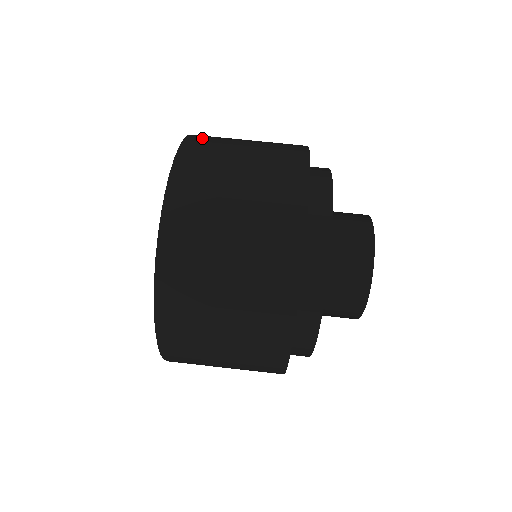
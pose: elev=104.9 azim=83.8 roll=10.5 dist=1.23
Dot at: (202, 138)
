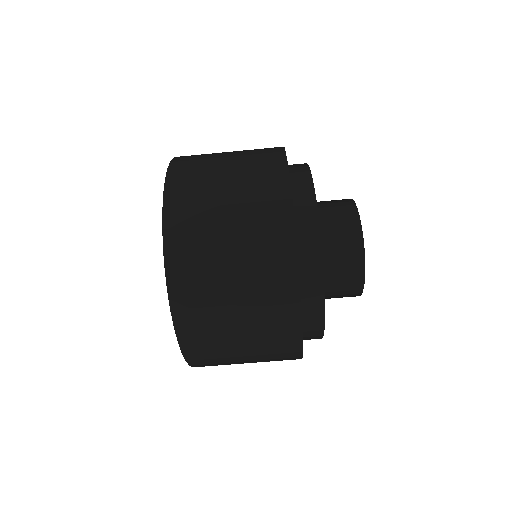
Dot at: occluded
